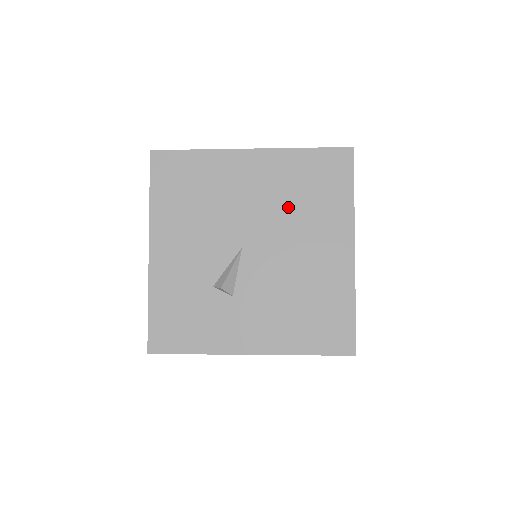
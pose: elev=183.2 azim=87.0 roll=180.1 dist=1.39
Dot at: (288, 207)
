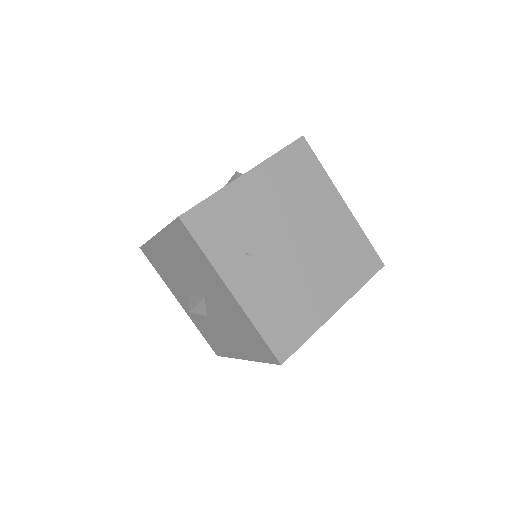
Dot at: occluded
